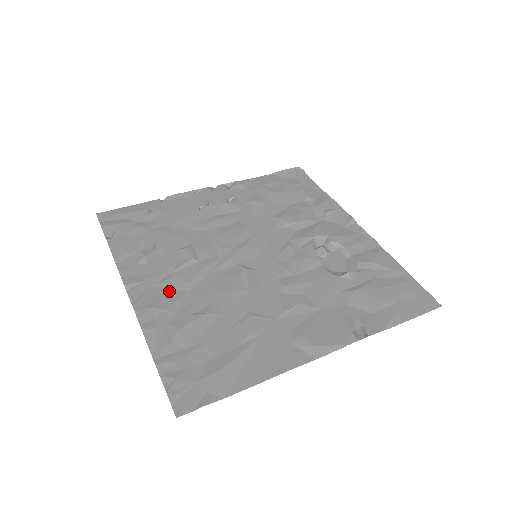
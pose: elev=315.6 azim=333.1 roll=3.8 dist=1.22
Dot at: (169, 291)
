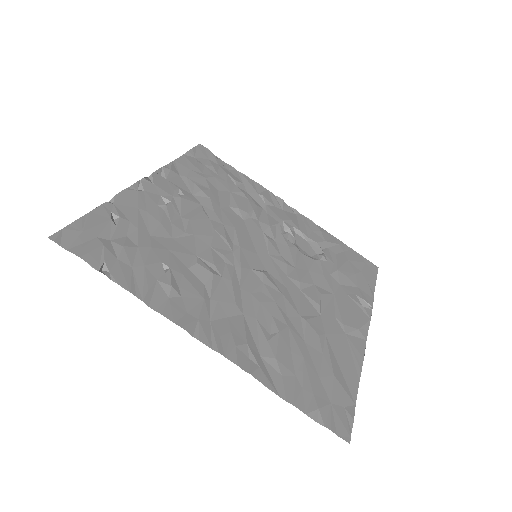
Dot at: (229, 320)
